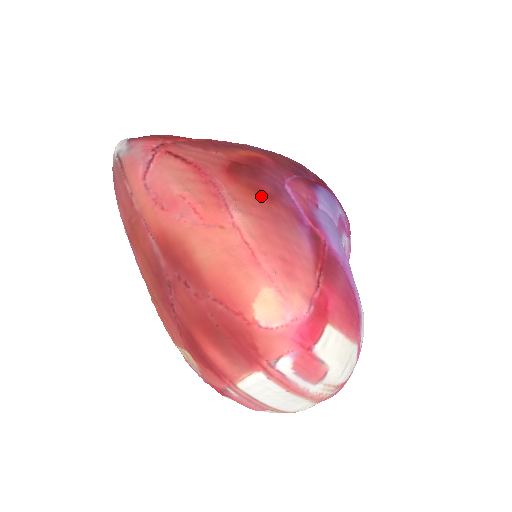
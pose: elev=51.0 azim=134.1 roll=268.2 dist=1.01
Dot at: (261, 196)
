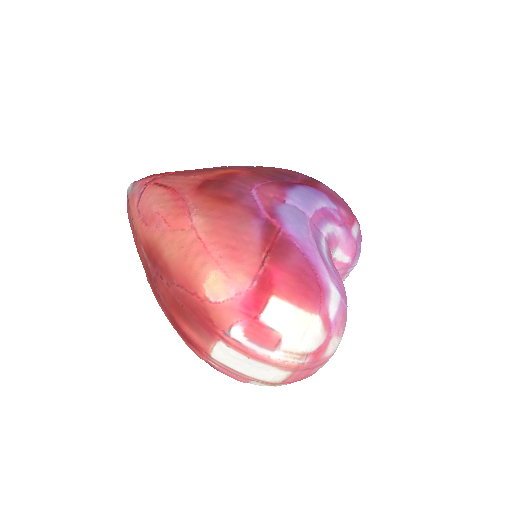
Dot at: (220, 201)
